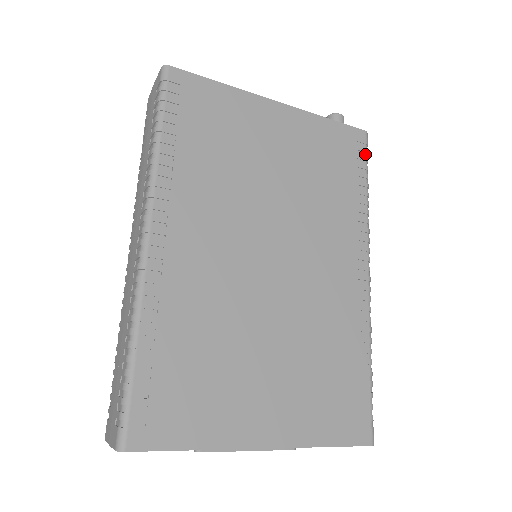
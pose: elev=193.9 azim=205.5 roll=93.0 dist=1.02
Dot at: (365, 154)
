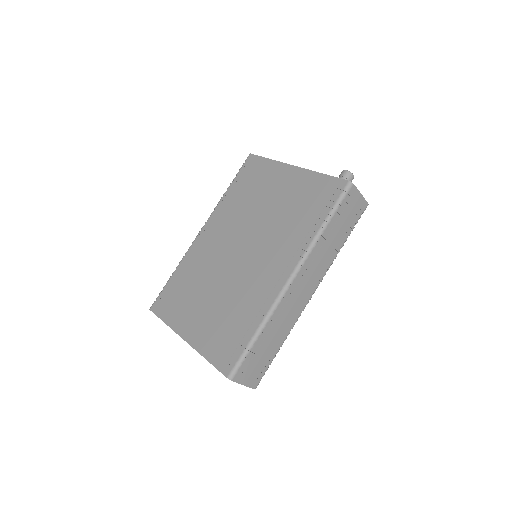
Dot at: (338, 197)
